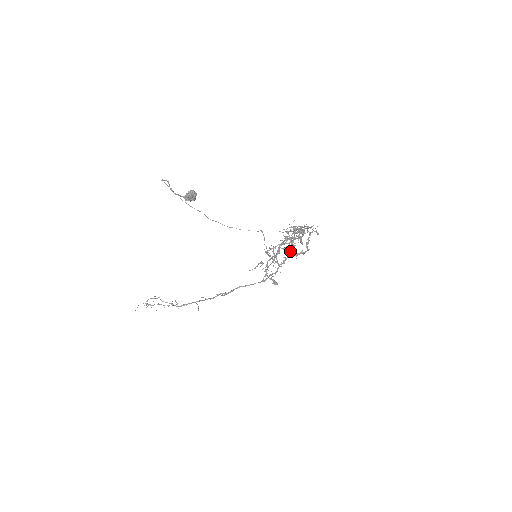
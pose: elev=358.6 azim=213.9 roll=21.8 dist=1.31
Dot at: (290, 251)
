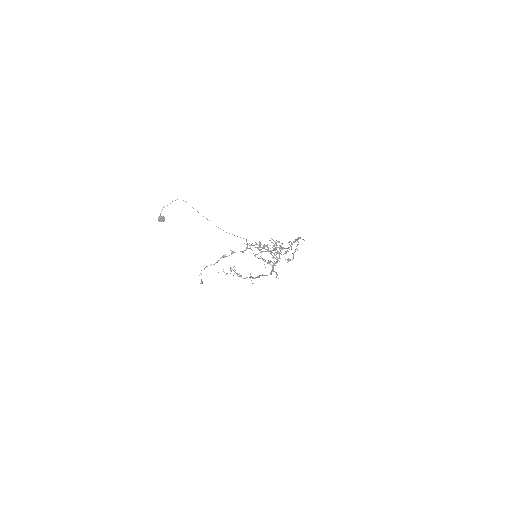
Dot at: (274, 257)
